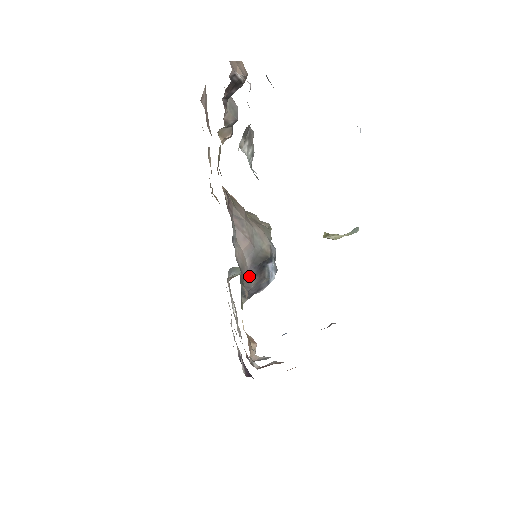
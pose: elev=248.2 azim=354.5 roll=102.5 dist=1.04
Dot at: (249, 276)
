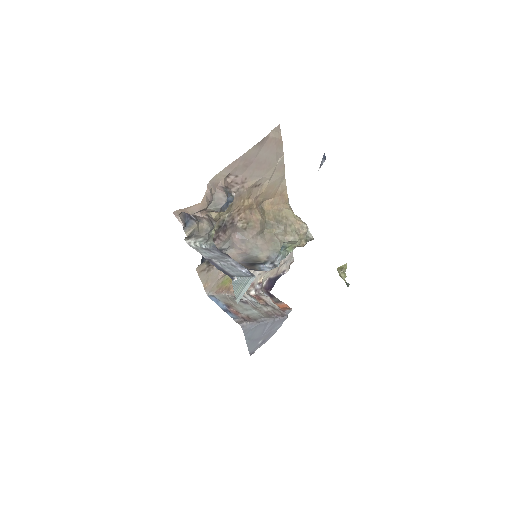
Dot at: occluded
